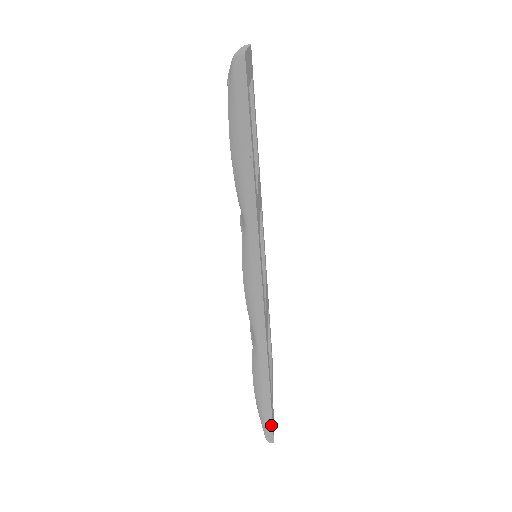
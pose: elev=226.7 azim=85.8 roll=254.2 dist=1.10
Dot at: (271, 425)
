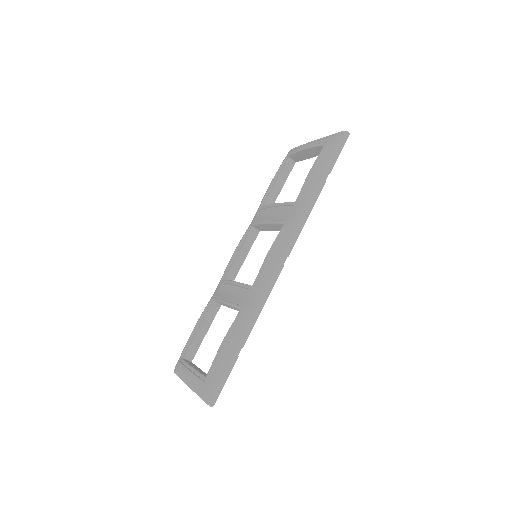
Dot at: (223, 384)
